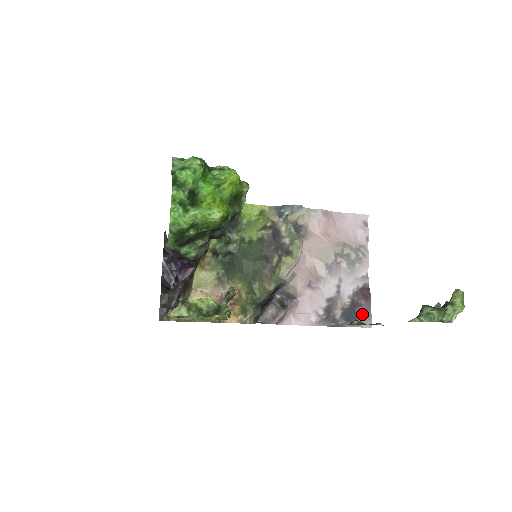
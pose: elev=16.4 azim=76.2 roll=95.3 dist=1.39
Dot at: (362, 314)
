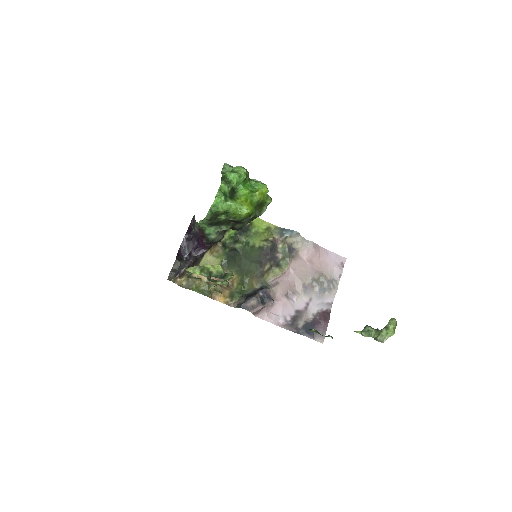
Dot at: (319, 331)
